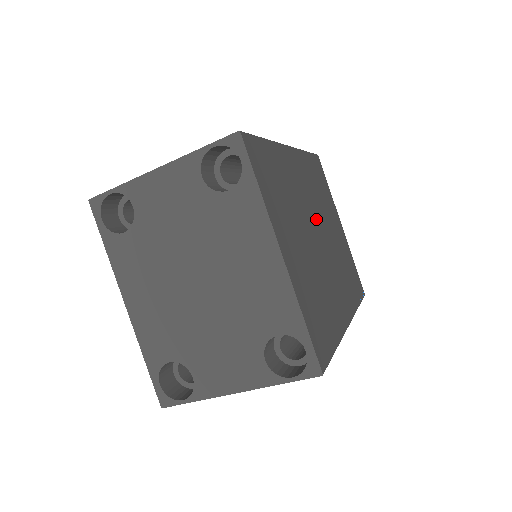
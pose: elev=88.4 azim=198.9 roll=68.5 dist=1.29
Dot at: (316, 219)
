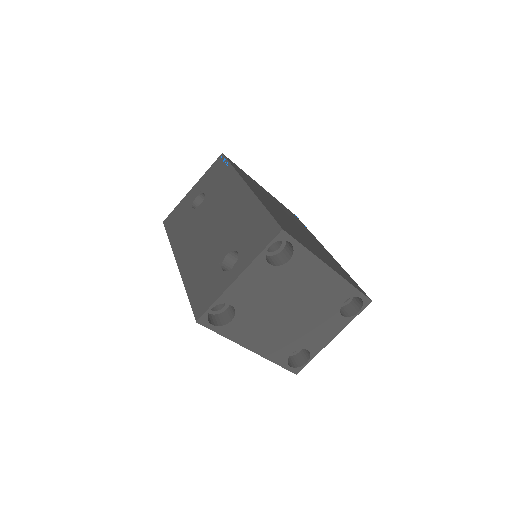
Dot at: (282, 213)
